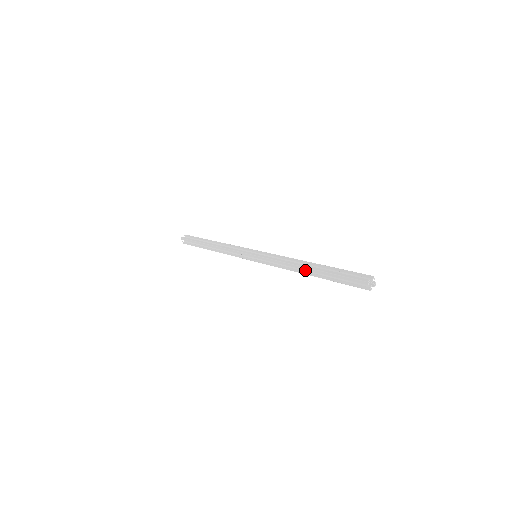
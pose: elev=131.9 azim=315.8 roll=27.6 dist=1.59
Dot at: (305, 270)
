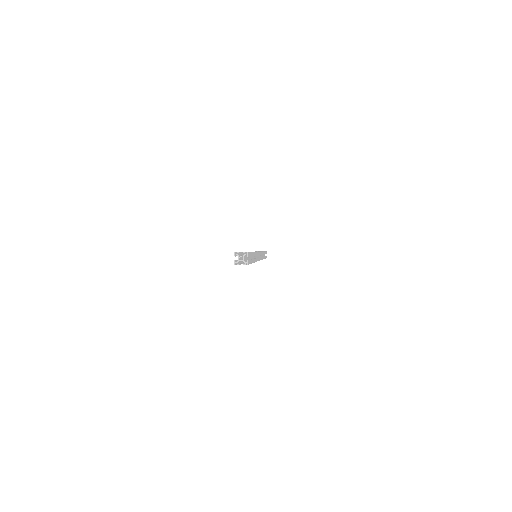
Dot at: occluded
